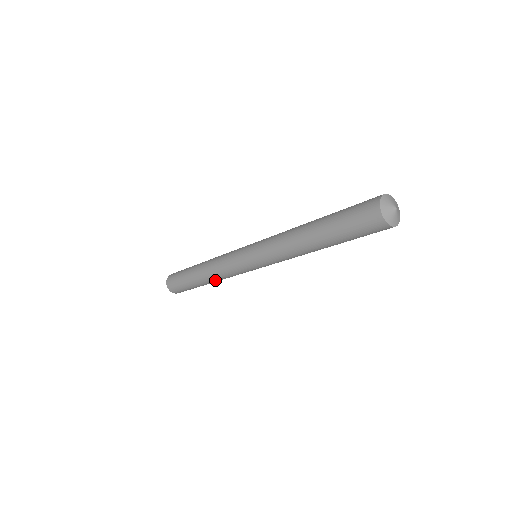
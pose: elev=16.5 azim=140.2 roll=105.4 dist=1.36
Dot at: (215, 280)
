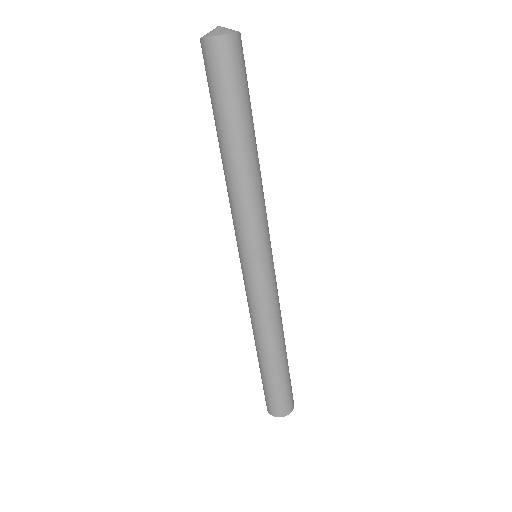
Dot at: (267, 337)
